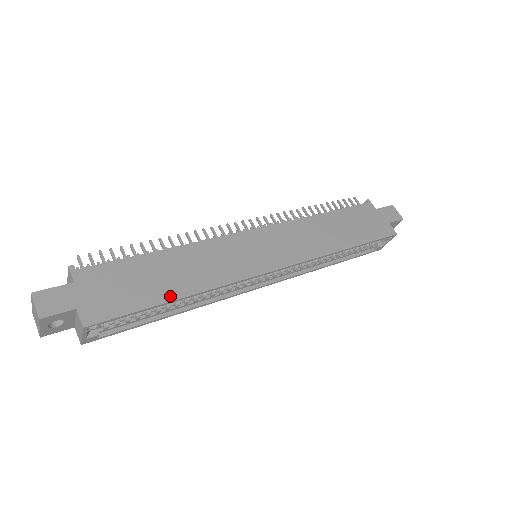
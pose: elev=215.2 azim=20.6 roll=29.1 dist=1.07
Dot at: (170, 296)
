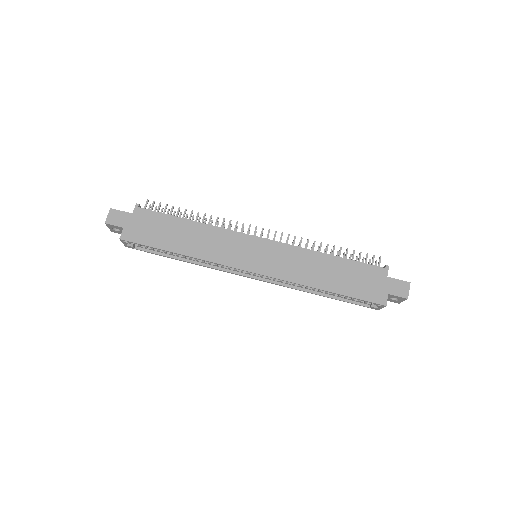
Dot at: (173, 249)
